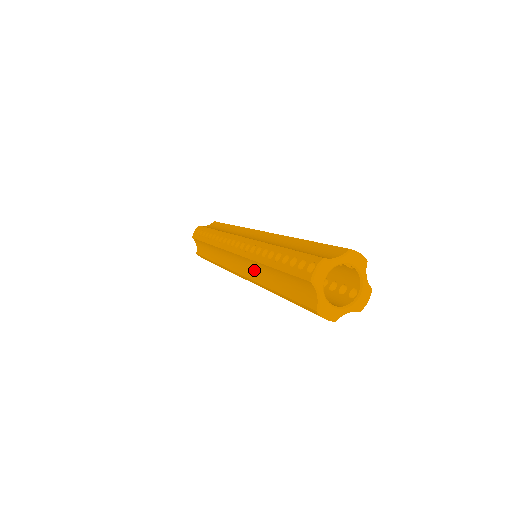
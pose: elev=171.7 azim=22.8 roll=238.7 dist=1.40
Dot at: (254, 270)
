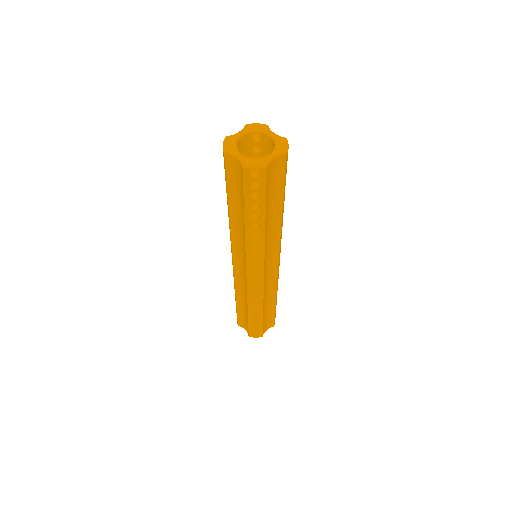
Dot at: (241, 243)
